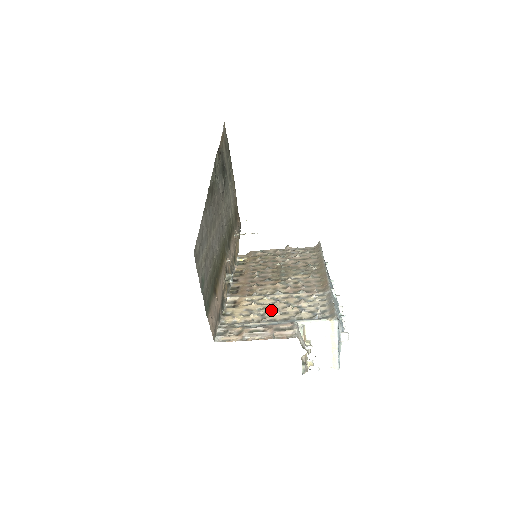
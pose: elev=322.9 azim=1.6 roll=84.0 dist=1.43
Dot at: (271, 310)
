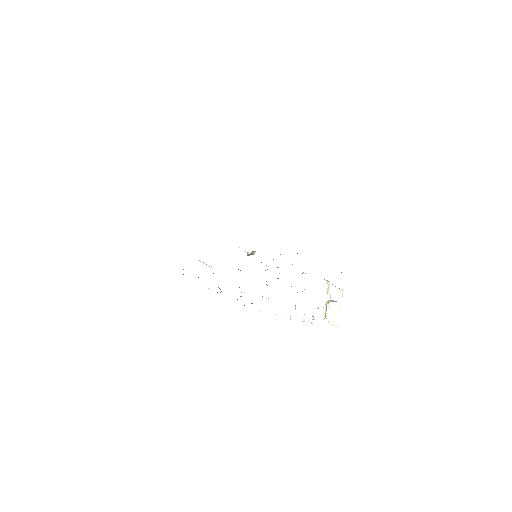
Dot at: occluded
